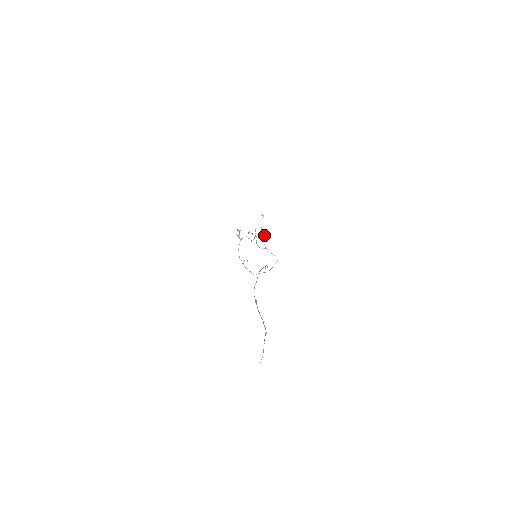
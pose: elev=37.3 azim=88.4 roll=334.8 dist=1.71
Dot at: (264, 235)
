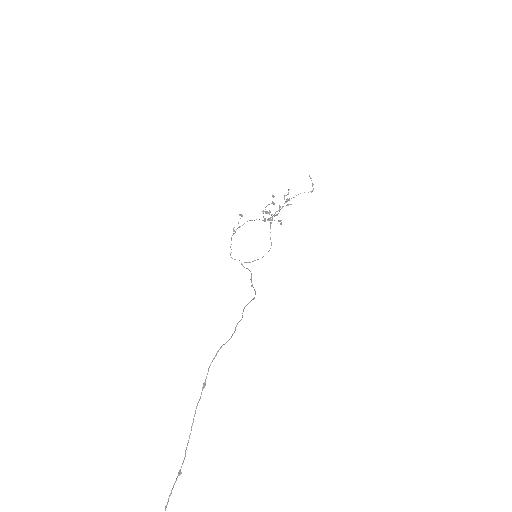
Dot at: occluded
